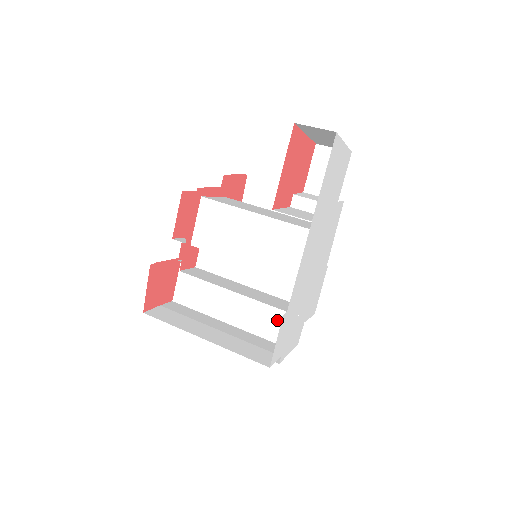
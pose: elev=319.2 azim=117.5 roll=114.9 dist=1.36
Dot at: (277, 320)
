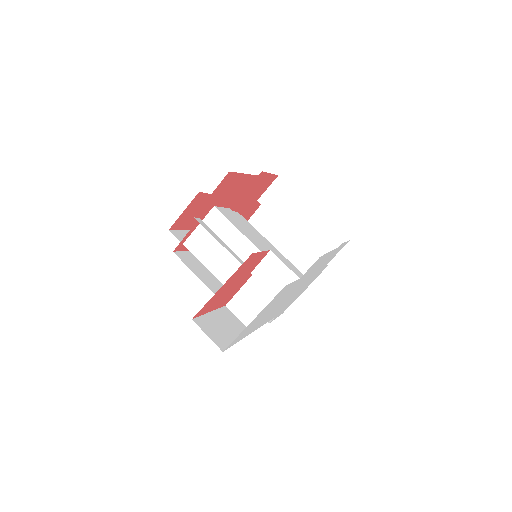
Dot at: occluded
